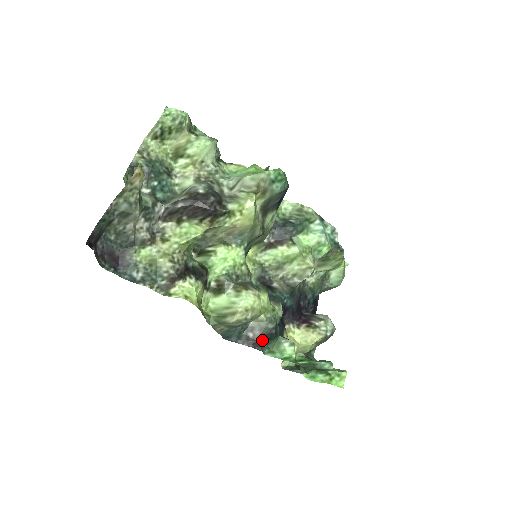
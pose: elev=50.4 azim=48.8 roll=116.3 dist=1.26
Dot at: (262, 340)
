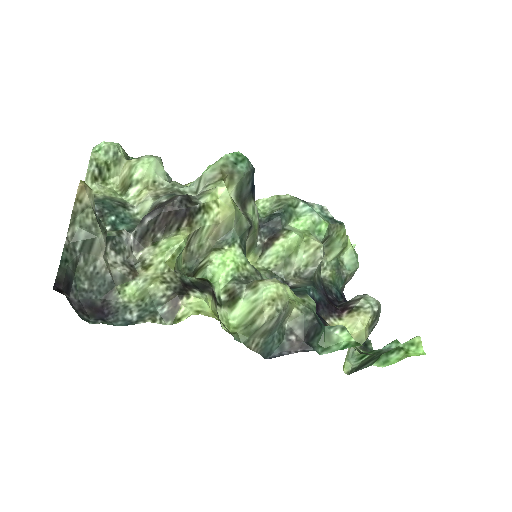
Dot at: (308, 338)
